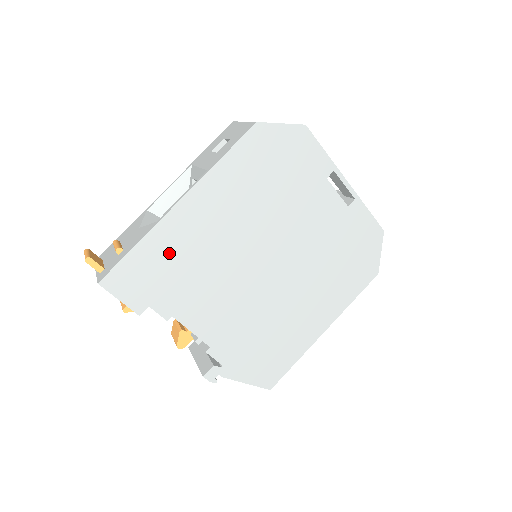
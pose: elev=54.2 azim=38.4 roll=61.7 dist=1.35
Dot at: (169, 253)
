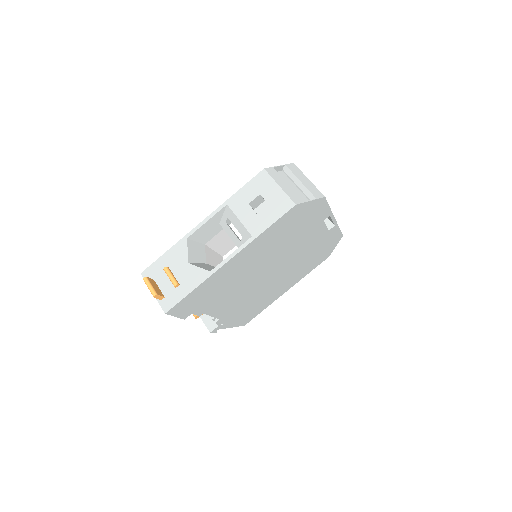
Dot at: (213, 286)
